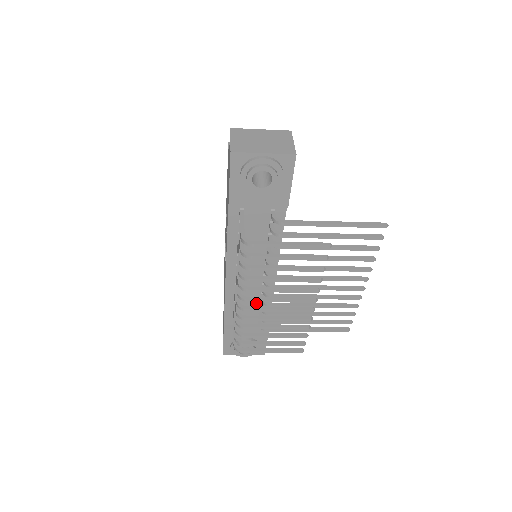
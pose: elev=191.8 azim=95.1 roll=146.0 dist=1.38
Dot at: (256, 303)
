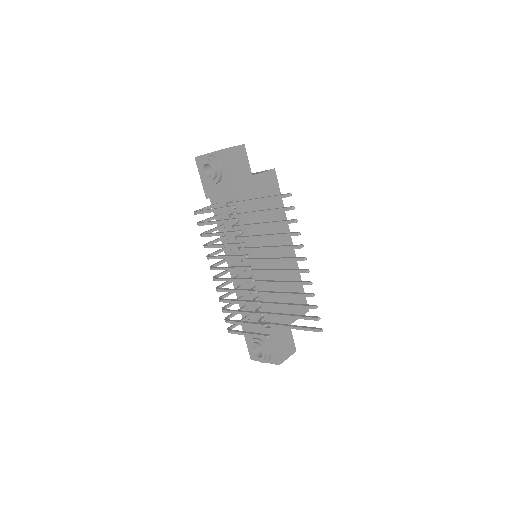
Dot at: occluded
